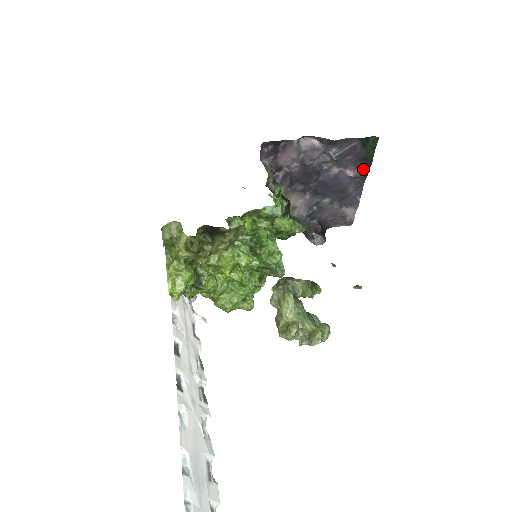
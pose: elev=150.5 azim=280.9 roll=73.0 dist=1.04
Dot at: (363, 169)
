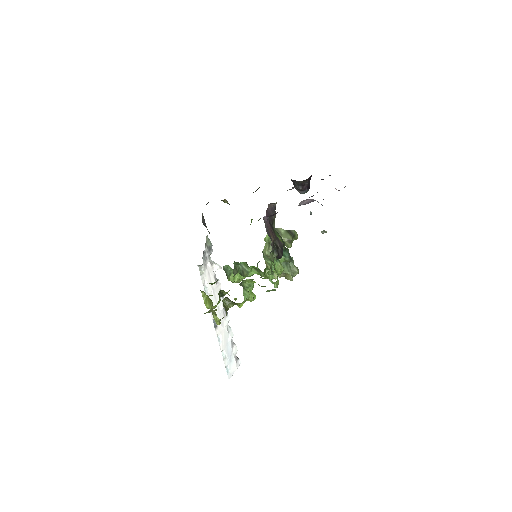
Dot at: occluded
